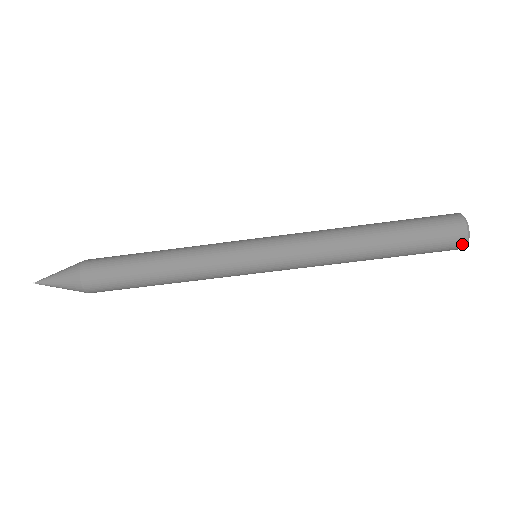
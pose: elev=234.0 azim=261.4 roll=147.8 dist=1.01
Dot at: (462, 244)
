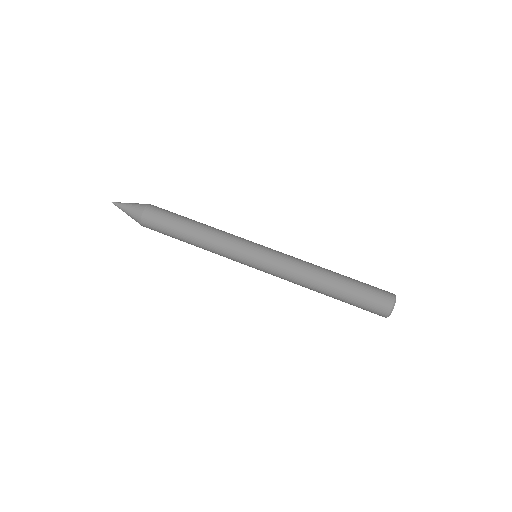
Dot at: (386, 312)
